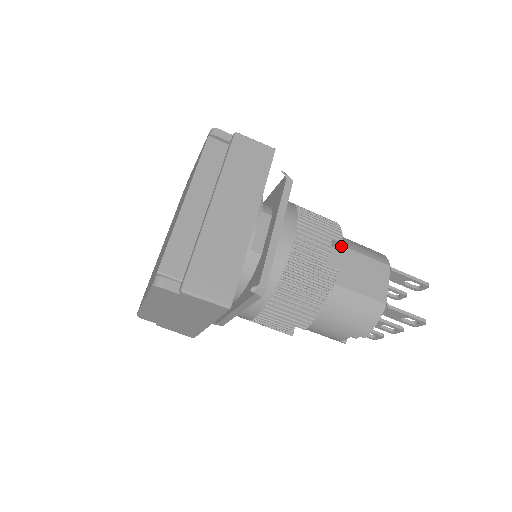
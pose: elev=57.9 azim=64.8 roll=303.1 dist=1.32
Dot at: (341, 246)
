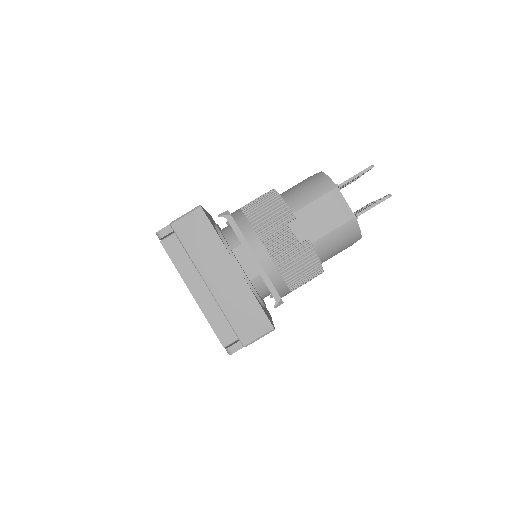
Dot at: (296, 212)
